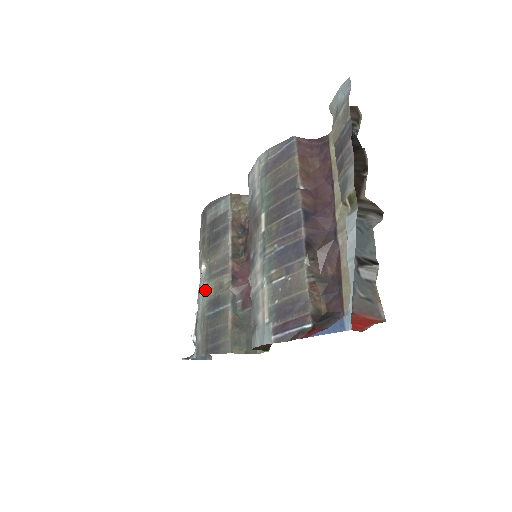
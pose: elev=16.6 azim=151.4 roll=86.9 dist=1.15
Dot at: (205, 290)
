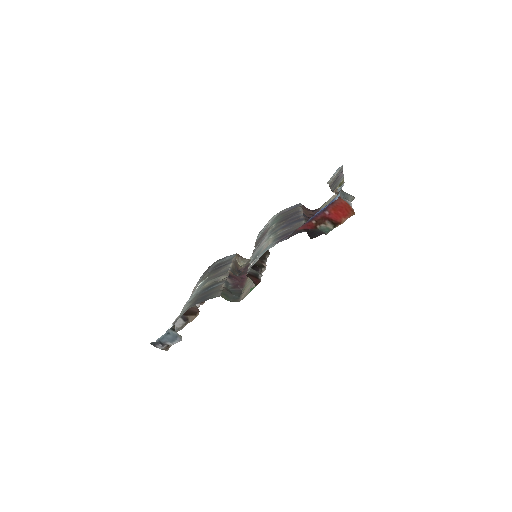
Dot at: (201, 287)
